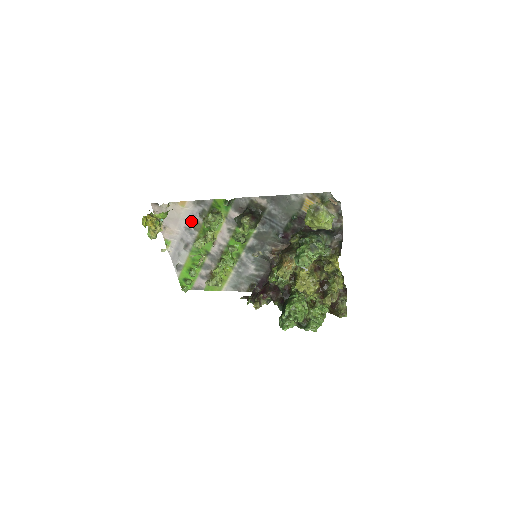
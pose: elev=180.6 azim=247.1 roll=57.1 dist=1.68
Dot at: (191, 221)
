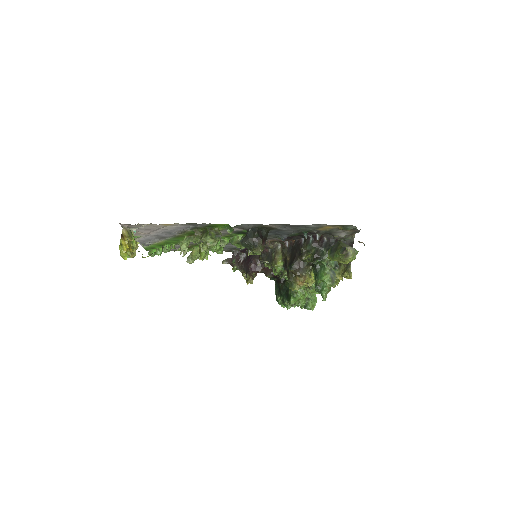
Dot at: (175, 230)
